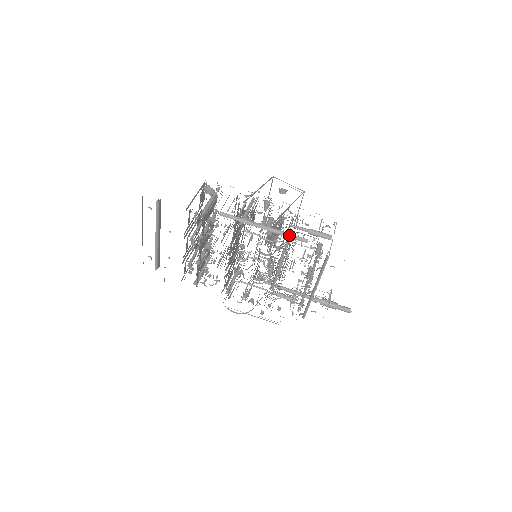
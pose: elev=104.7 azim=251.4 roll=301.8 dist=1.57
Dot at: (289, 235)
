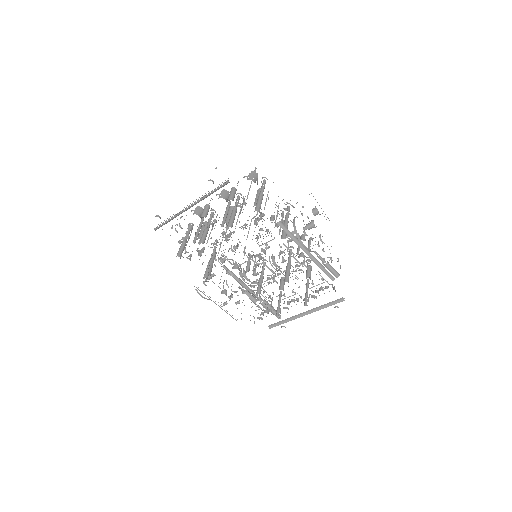
Dot at: (324, 269)
